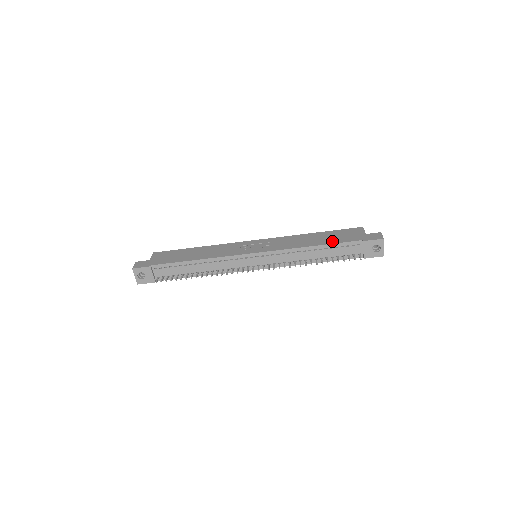
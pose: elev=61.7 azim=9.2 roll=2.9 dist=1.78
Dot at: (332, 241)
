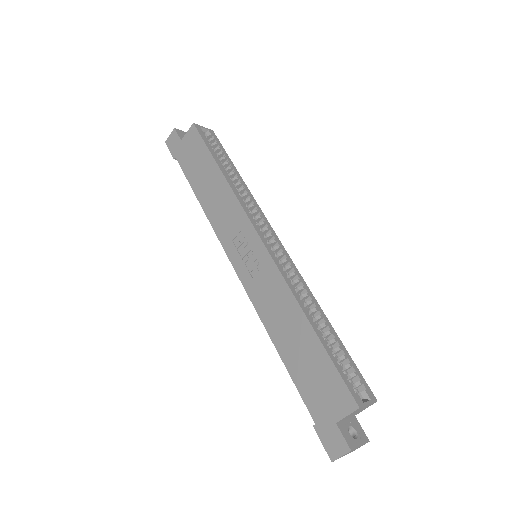
Dot at: (295, 372)
